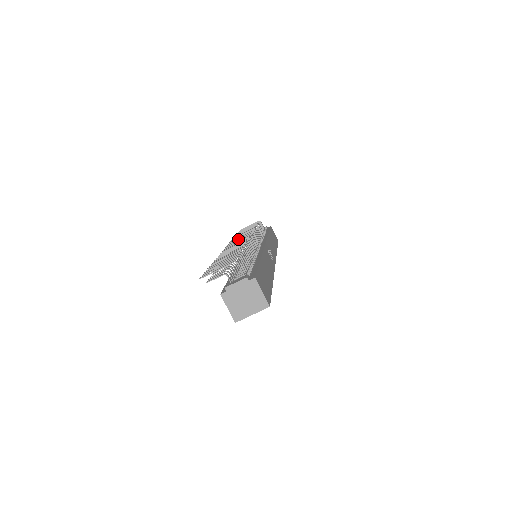
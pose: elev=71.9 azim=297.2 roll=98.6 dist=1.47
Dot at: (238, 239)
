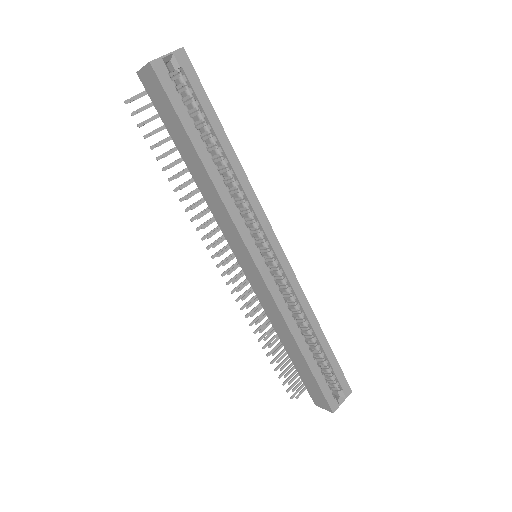
Dot at: (237, 274)
